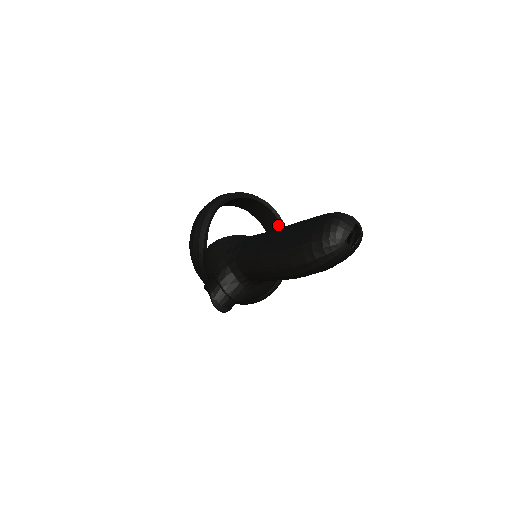
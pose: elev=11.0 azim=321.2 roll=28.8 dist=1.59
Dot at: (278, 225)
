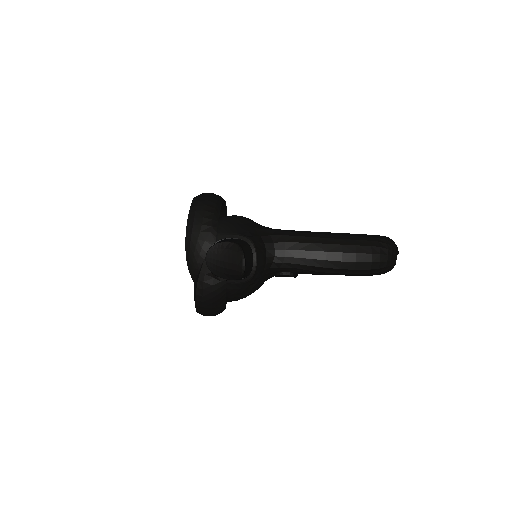
Dot at: occluded
